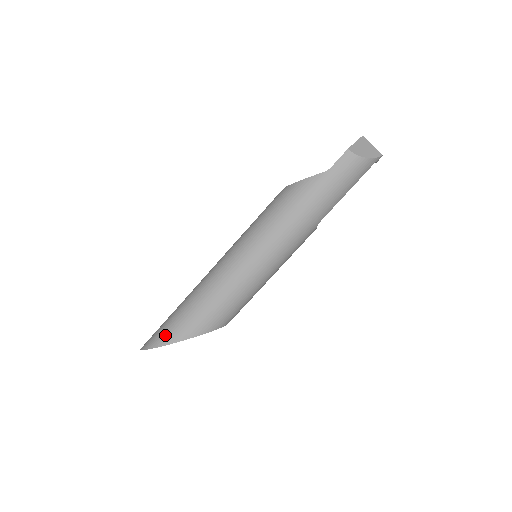
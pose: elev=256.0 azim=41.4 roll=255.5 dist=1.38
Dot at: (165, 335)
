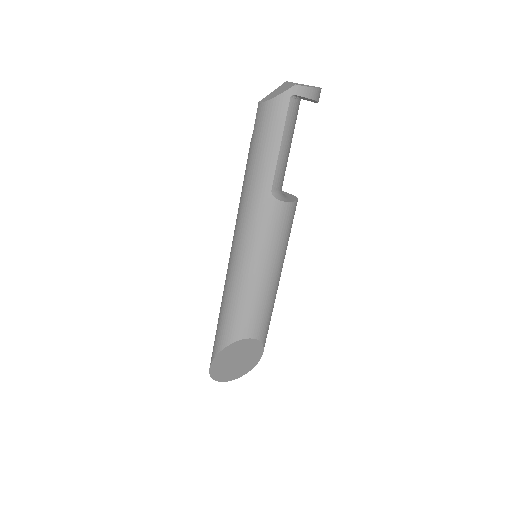
Dot at: occluded
